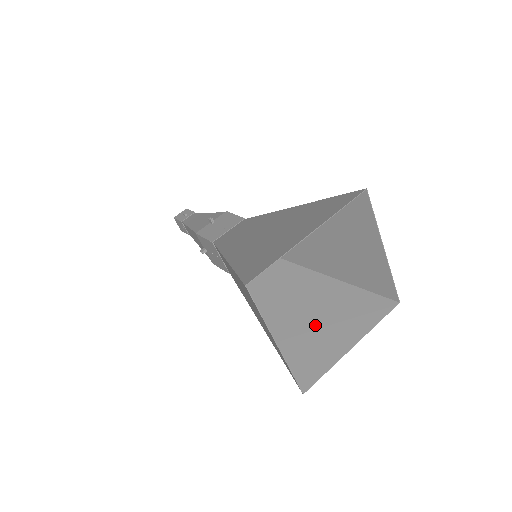
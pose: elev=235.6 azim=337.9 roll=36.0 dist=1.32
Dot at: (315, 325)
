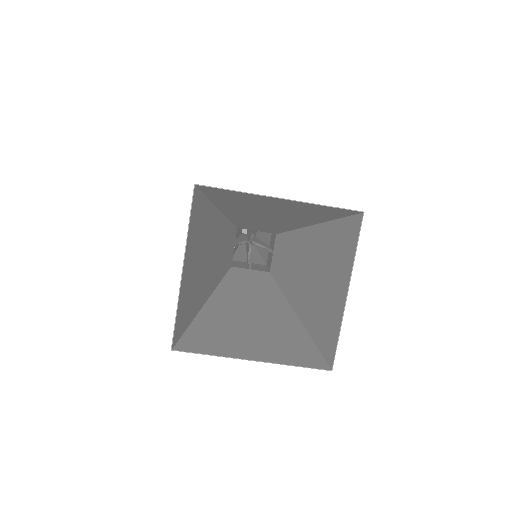
Dot at: (320, 289)
